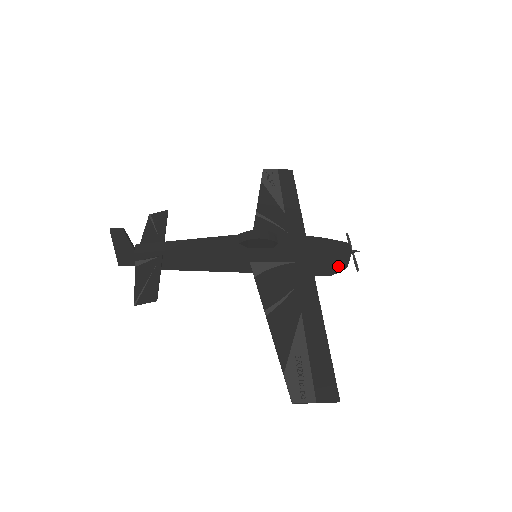
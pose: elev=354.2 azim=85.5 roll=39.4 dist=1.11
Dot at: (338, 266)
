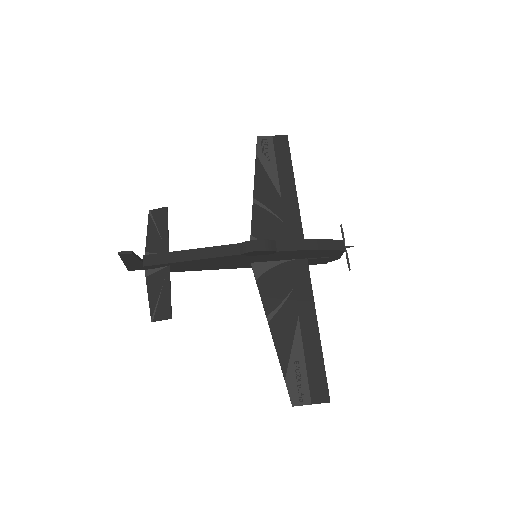
Dot at: (332, 258)
